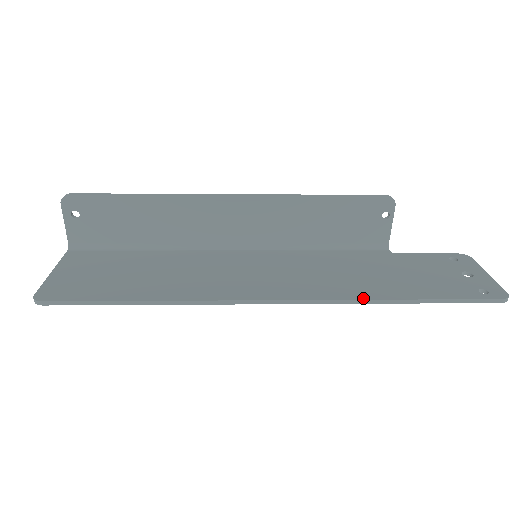
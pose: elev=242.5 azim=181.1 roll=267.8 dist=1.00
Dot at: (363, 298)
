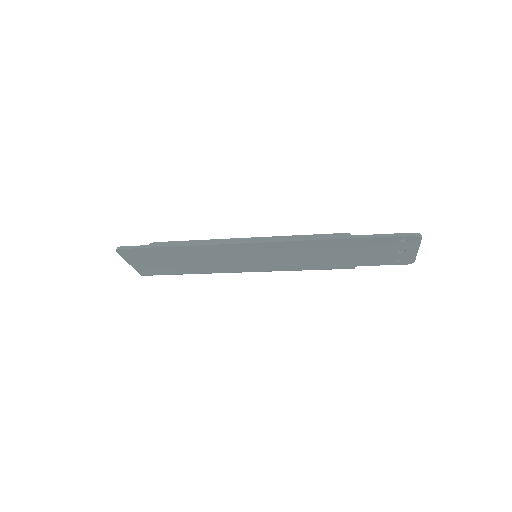
Dot at: (315, 238)
